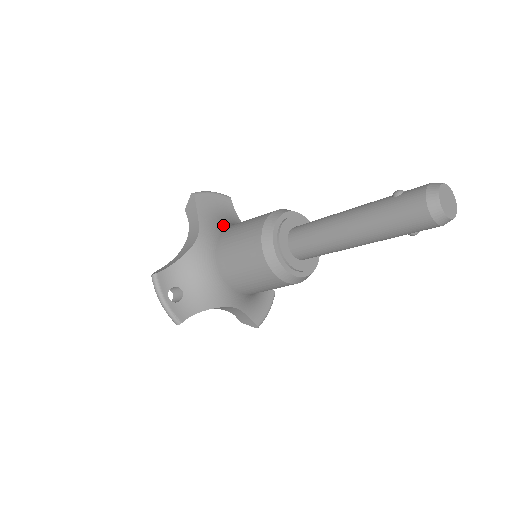
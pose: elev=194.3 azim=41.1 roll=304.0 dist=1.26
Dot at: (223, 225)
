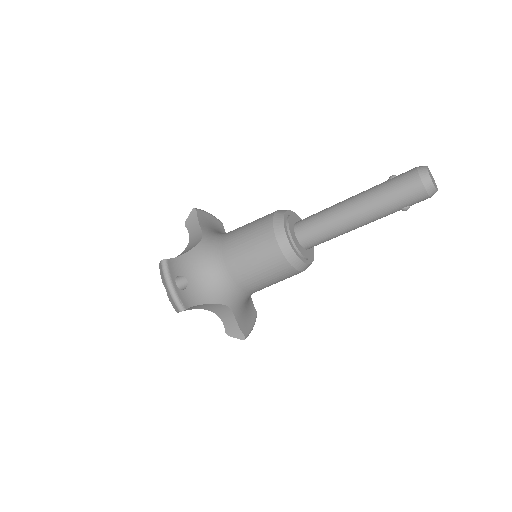
Dot at: occluded
